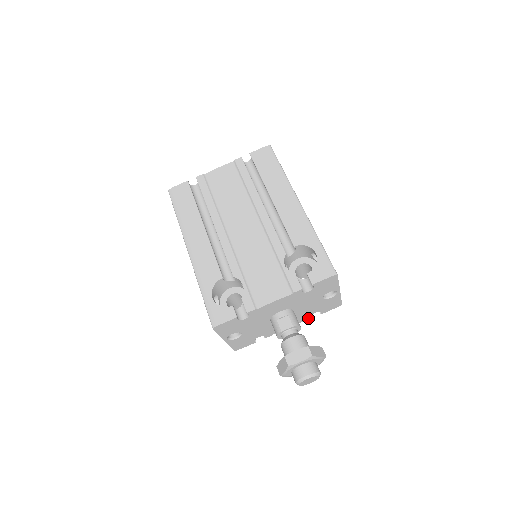
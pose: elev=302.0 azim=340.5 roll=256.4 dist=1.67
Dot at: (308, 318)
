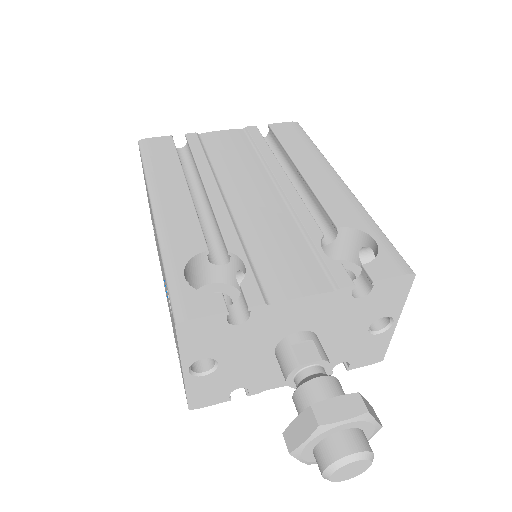
Dot at: occluded
